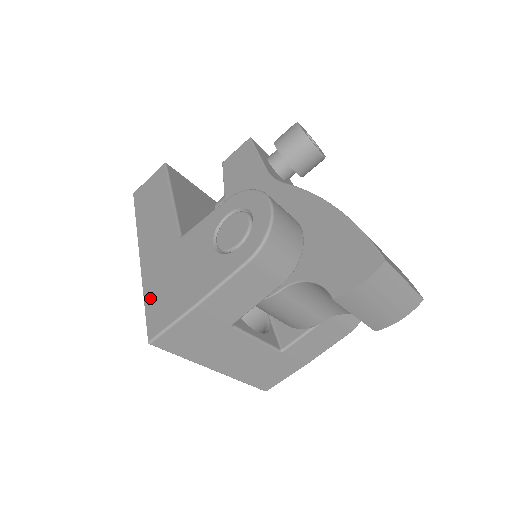
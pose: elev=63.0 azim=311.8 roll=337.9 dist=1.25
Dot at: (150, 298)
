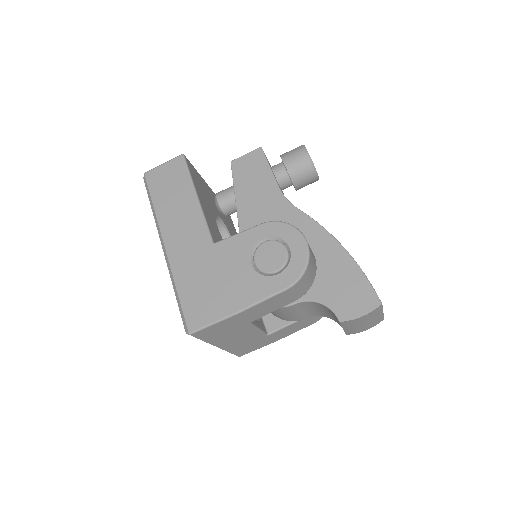
Dot at: (185, 293)
